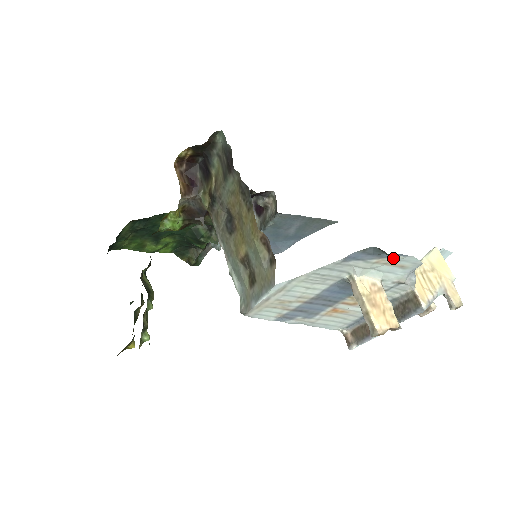
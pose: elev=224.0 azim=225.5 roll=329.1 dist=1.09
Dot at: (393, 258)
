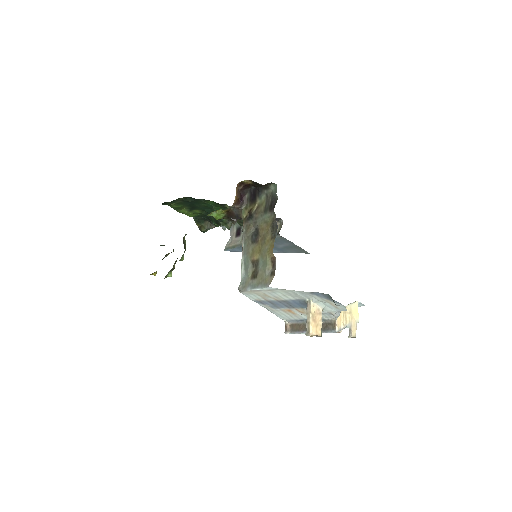
Dot at: occluded
